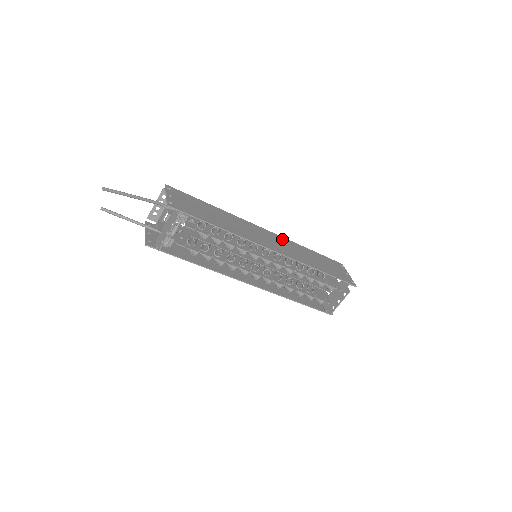
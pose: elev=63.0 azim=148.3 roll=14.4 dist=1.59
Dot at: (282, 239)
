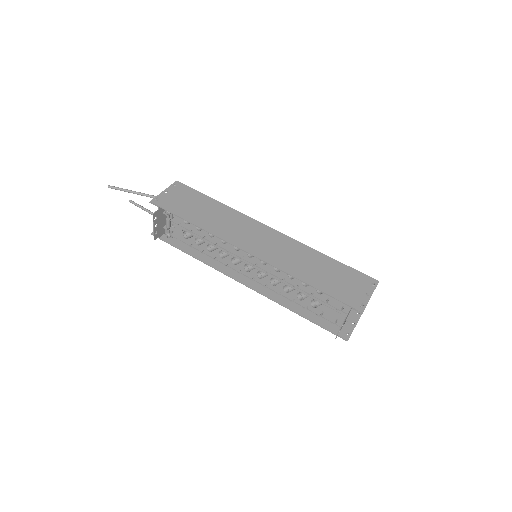
Dot at: (288, 241)
